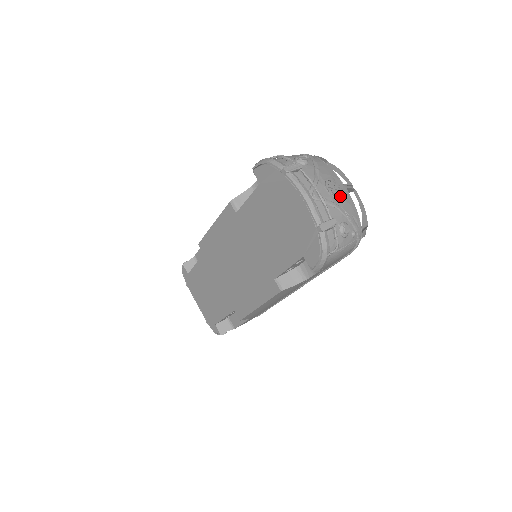
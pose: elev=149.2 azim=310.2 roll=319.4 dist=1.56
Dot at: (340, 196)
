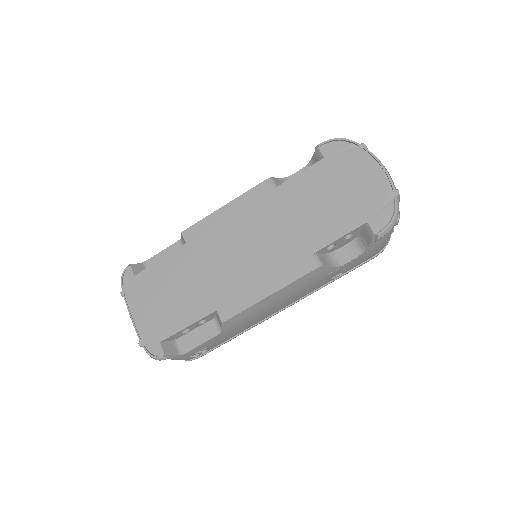
Dot at: occluded
